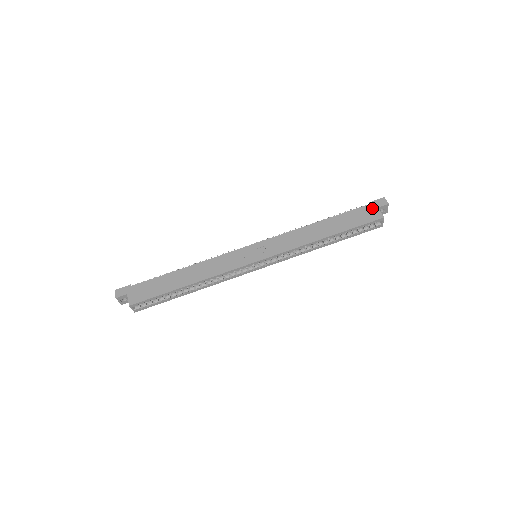
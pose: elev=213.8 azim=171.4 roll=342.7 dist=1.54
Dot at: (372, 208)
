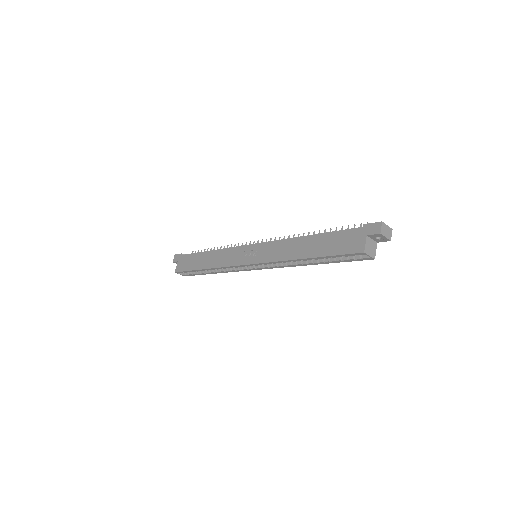
Dot at: (360, 234)
